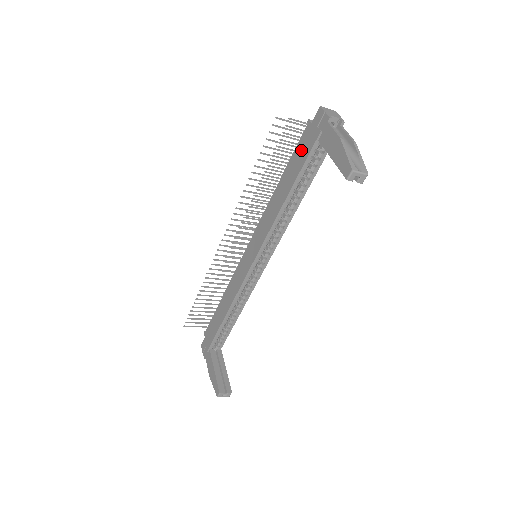
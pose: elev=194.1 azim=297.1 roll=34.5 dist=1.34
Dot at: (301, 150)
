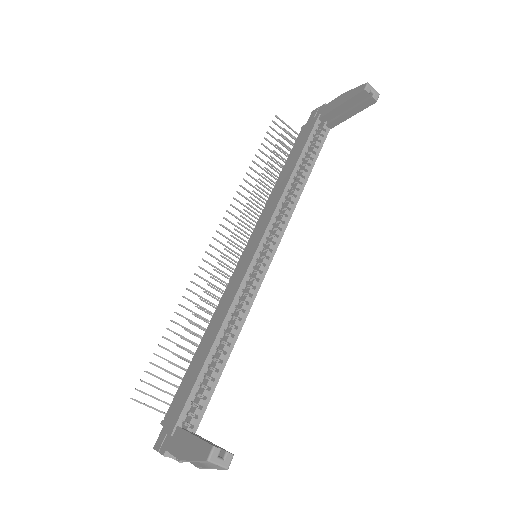
Dot at: (300, 140)
